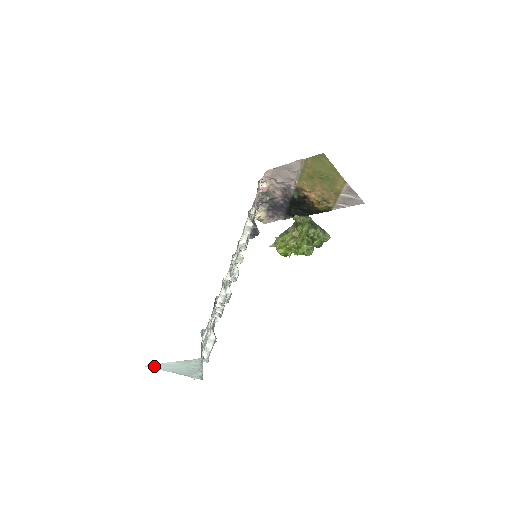
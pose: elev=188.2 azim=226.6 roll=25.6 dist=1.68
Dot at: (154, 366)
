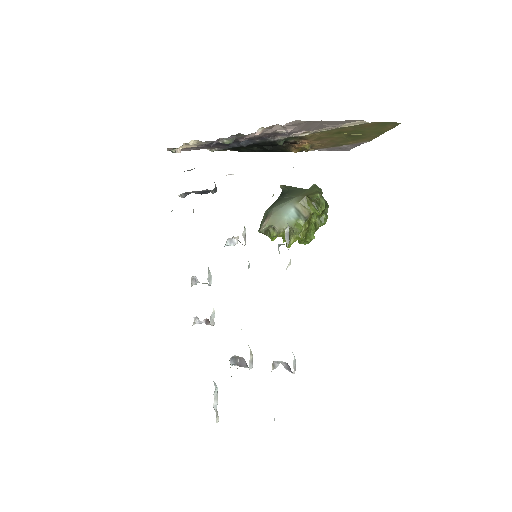
Dot at: occluded
